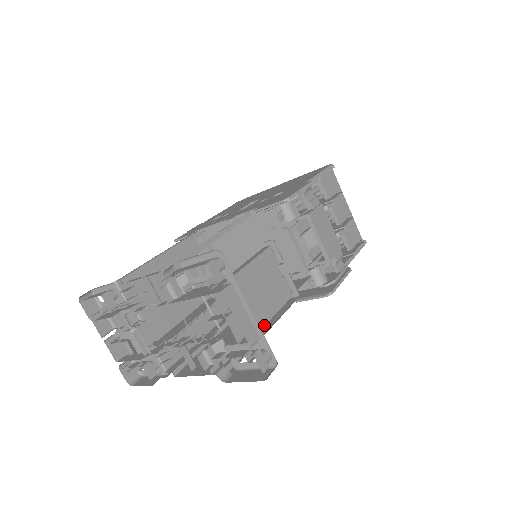
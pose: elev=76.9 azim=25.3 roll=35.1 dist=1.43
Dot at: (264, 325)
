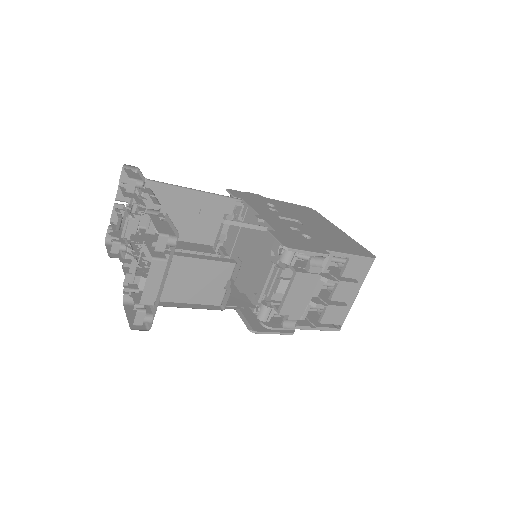
Dot at: occluded
